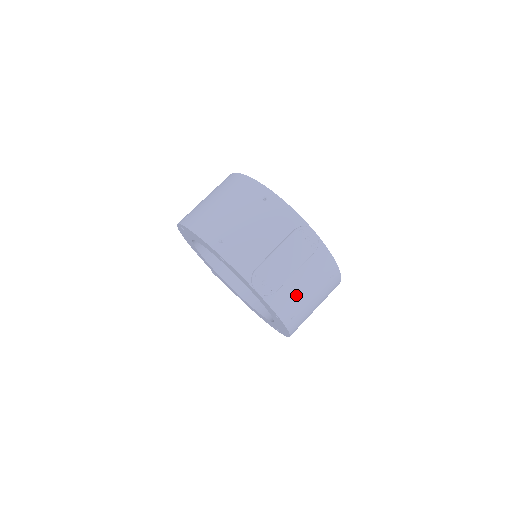
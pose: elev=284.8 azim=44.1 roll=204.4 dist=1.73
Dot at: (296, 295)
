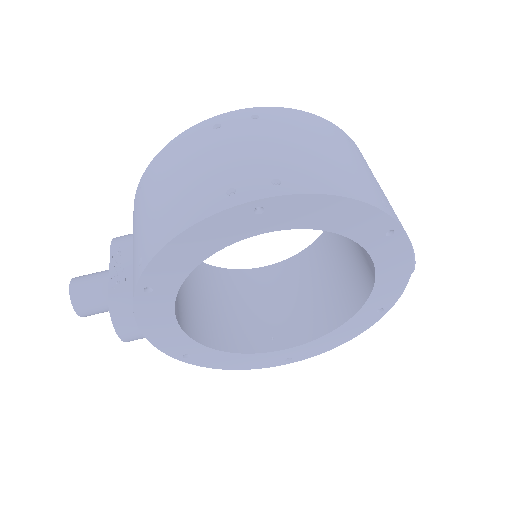
Dot at: occluded
